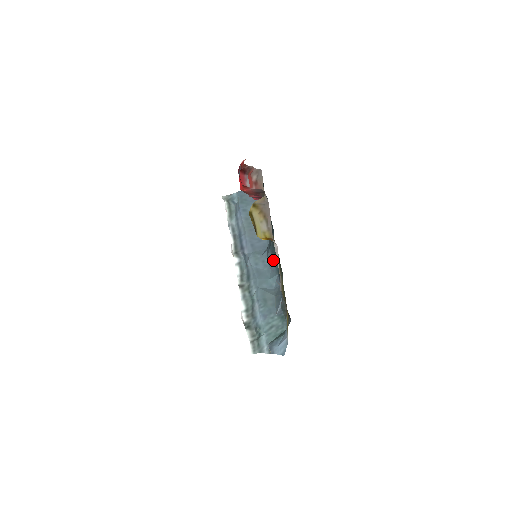
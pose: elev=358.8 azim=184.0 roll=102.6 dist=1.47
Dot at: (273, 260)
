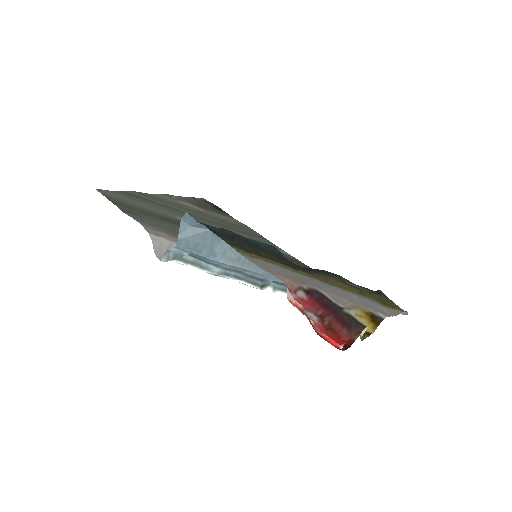
Dot at: occluded
